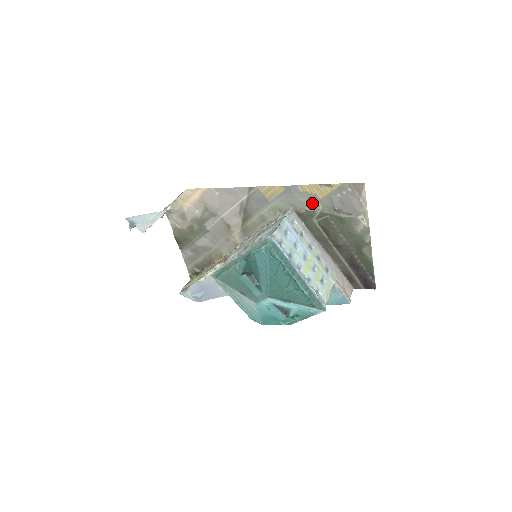
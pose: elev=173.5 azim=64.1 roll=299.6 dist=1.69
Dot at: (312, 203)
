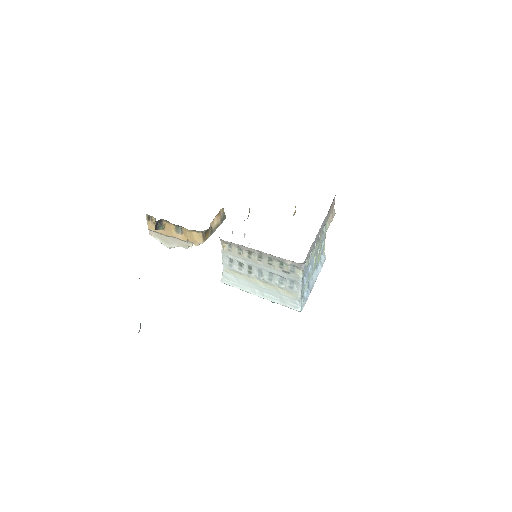
Dot at: occluded
